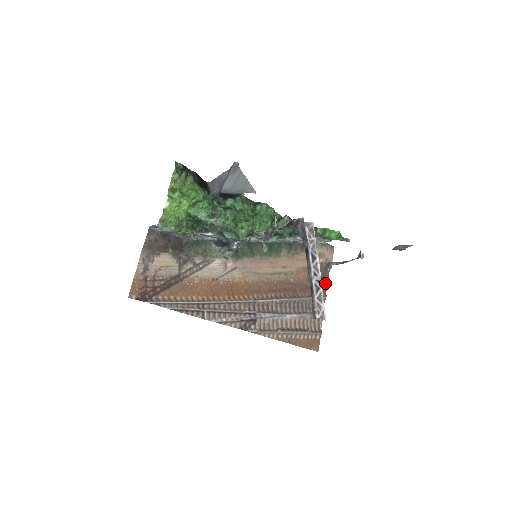
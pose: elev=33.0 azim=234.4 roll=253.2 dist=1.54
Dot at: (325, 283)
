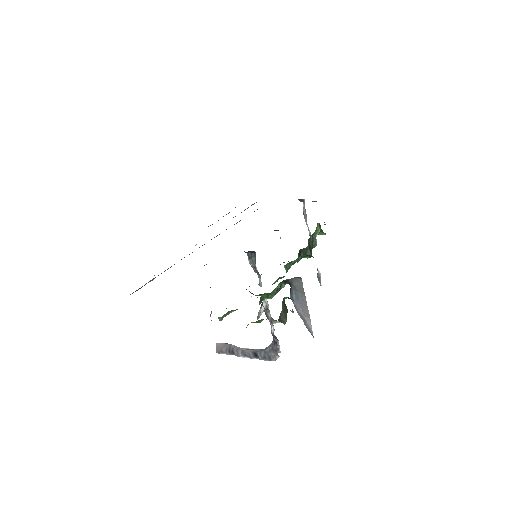
Dot at: occluded
